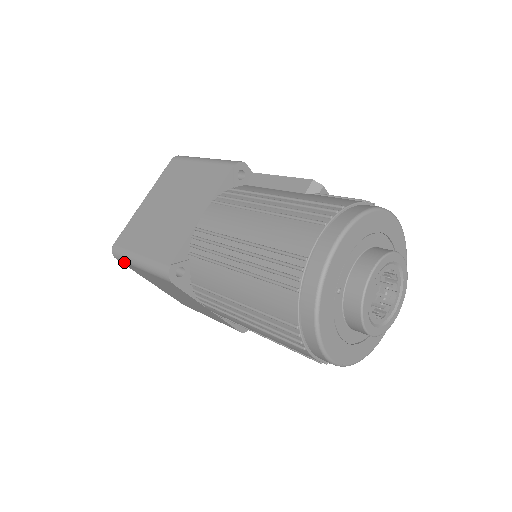
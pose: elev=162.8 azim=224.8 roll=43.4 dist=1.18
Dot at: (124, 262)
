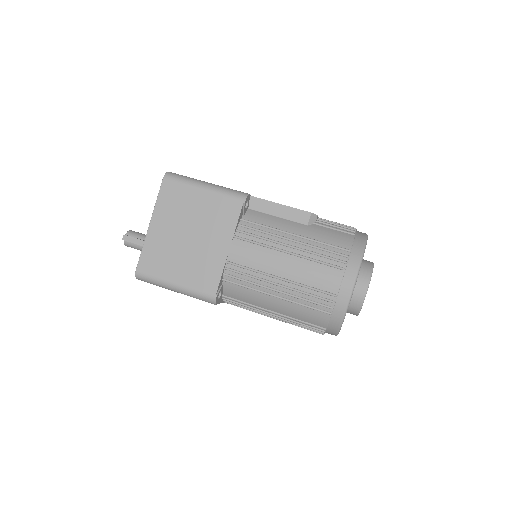
Dot at: (151, 283)
